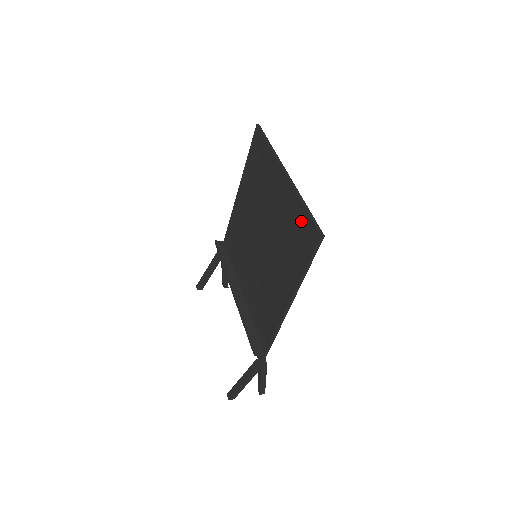
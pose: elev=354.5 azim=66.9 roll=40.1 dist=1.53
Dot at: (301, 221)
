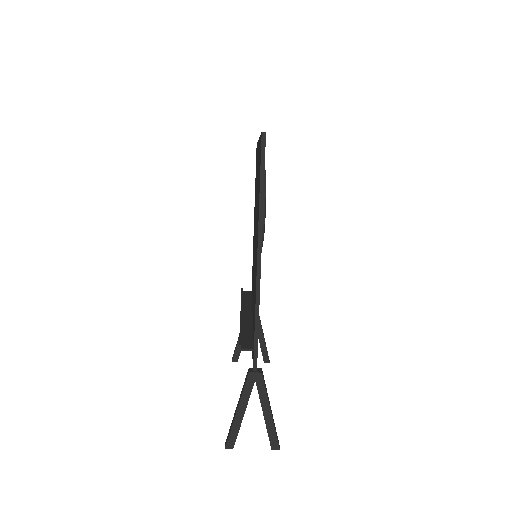
Dot at: occluded
